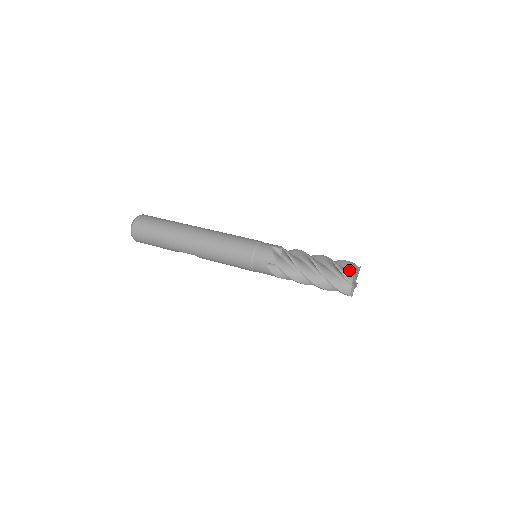
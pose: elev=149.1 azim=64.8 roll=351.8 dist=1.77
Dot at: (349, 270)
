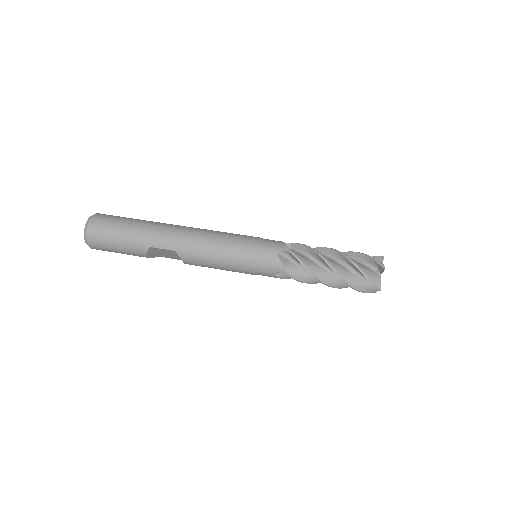
Dot at: occluded
